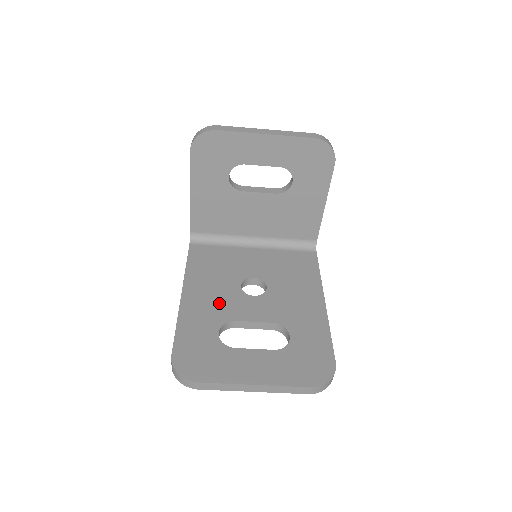
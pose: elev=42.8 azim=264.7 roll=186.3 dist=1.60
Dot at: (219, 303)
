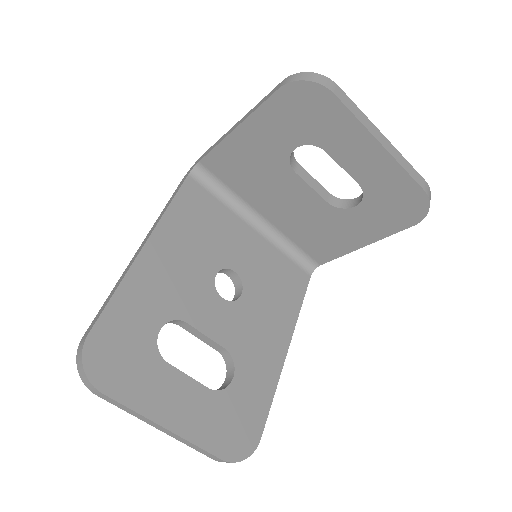
Dot at: (181, 286)
